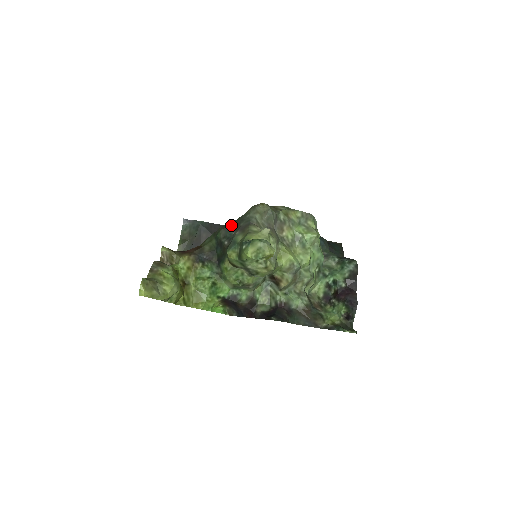
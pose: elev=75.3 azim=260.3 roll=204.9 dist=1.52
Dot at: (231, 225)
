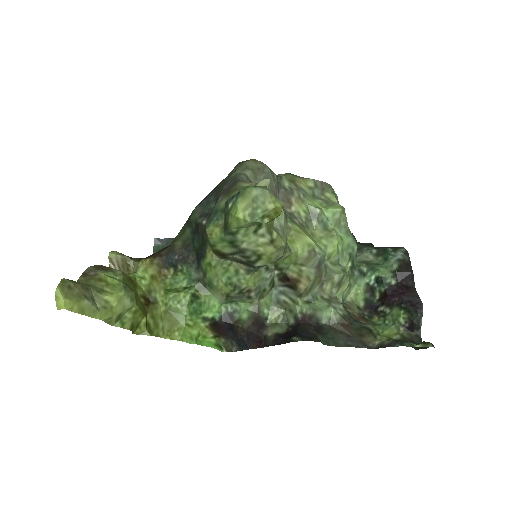
Dot at: (210, 196)
